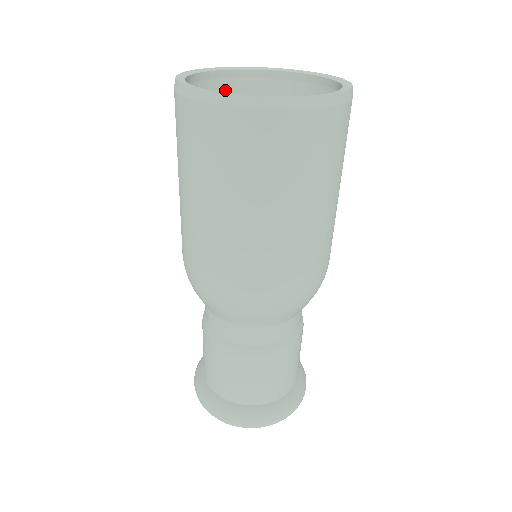
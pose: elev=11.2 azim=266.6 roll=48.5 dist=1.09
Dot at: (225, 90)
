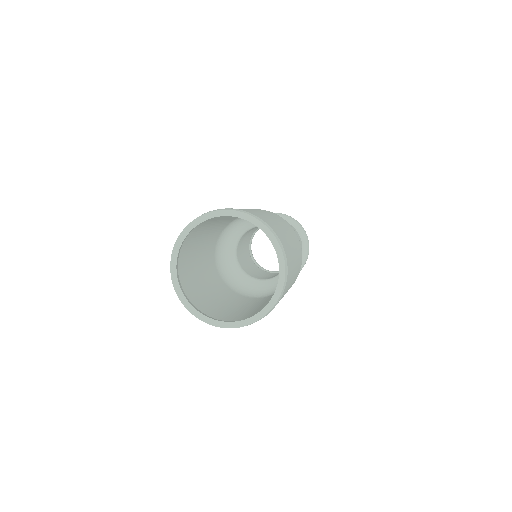
Dot at: (205, 221)
